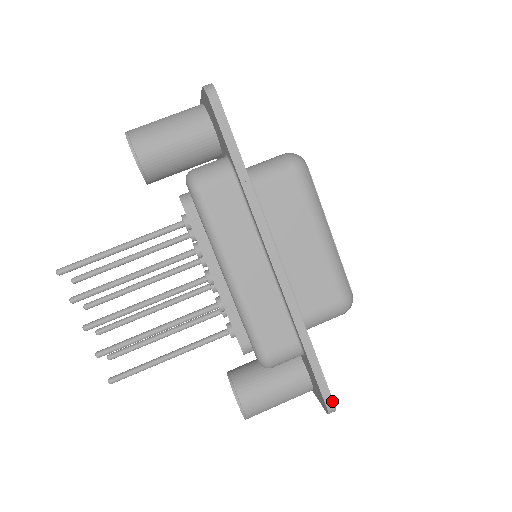
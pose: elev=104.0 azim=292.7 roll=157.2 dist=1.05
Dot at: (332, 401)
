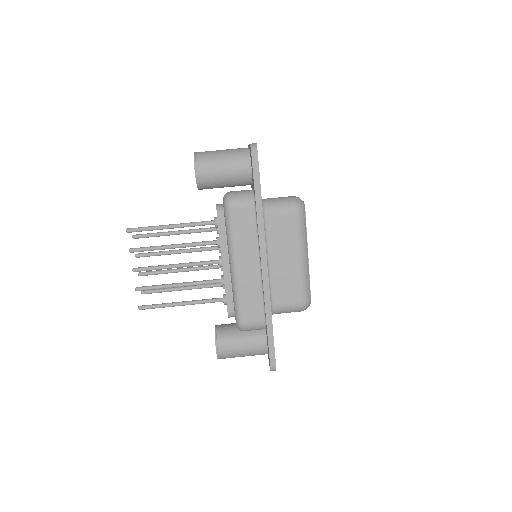
Dot at: (275, 363)
